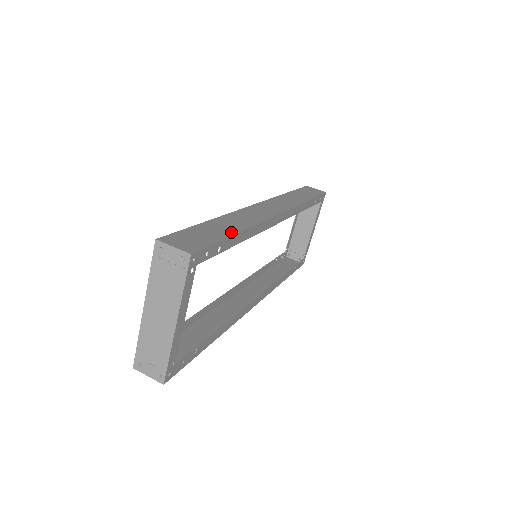
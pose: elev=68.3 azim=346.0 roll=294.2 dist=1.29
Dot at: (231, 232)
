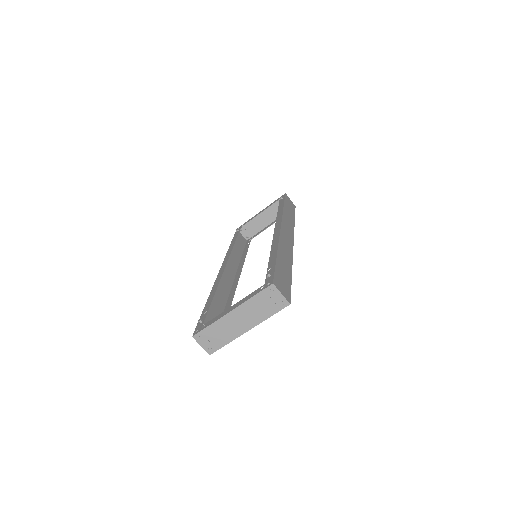
Dot at: (290, 273)
